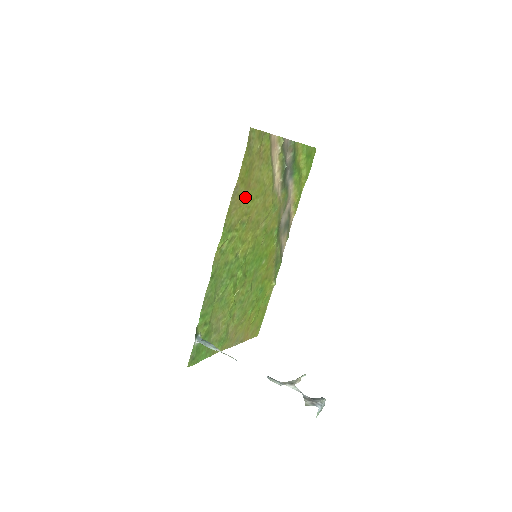
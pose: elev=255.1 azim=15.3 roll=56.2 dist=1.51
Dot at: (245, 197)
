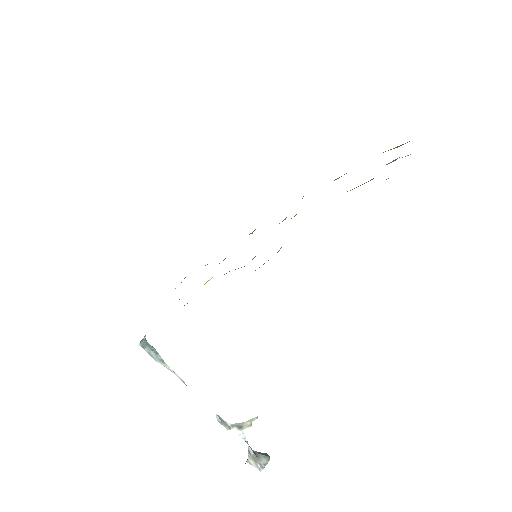
Dot at: occluded
